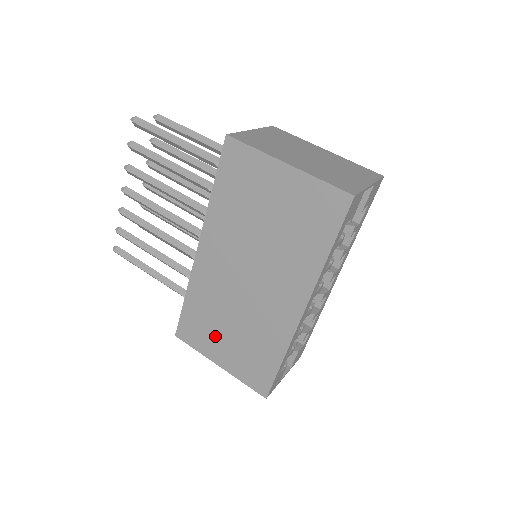
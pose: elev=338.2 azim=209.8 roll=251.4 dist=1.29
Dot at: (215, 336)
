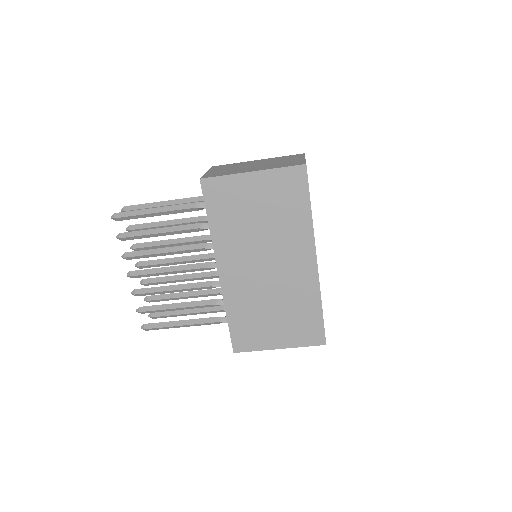
Dot at: (265, 328)
